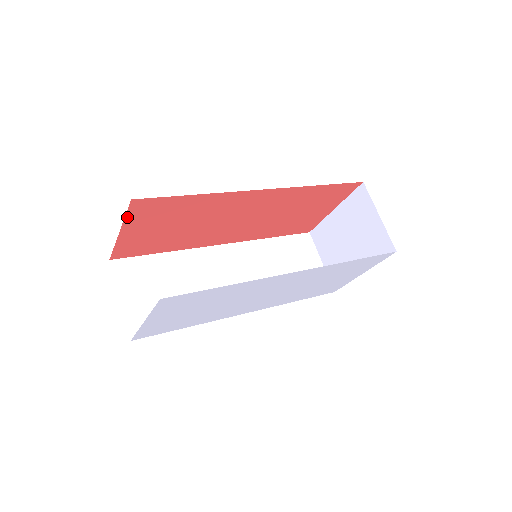
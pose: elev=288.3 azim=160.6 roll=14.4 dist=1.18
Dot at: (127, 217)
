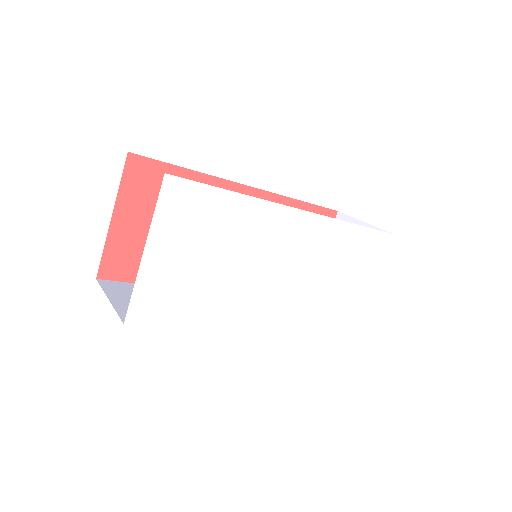
Dot at: (122, 186)
